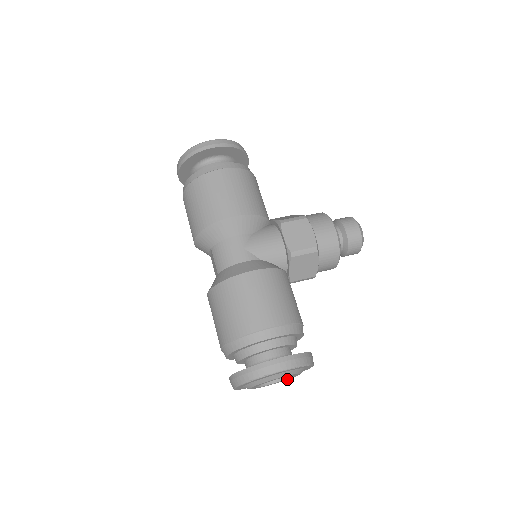
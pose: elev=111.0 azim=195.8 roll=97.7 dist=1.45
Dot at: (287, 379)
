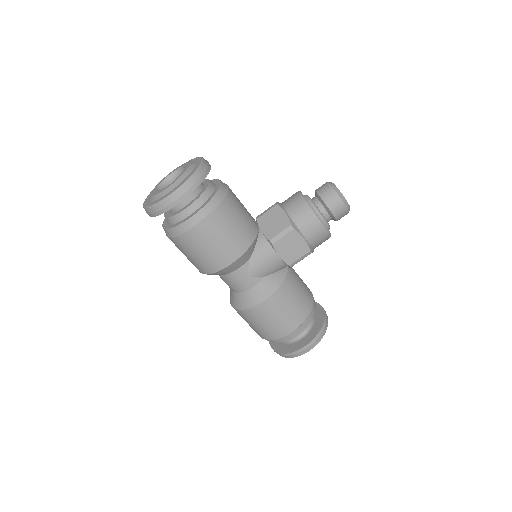
Dot at: occluded
